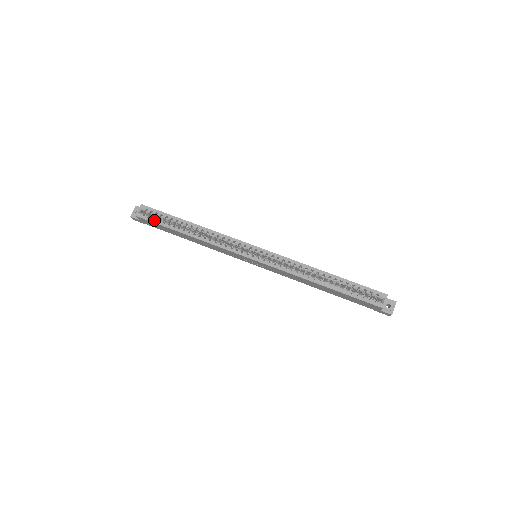
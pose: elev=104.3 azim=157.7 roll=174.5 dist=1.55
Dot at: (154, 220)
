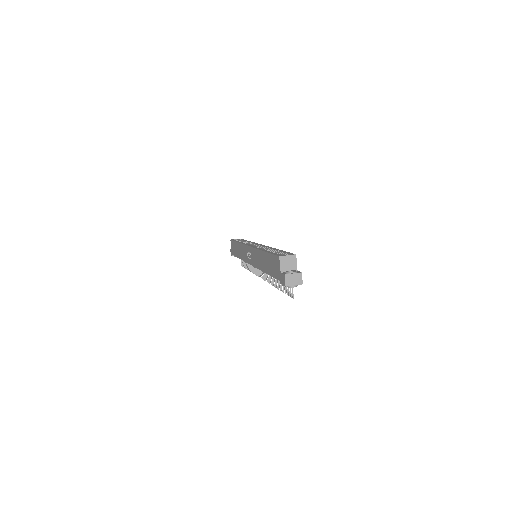
Dot at: occluded
